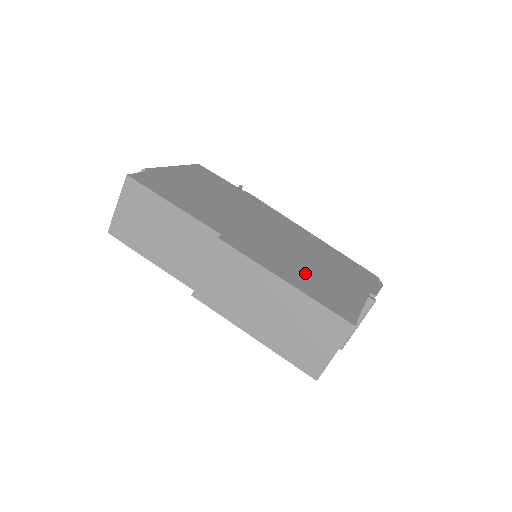
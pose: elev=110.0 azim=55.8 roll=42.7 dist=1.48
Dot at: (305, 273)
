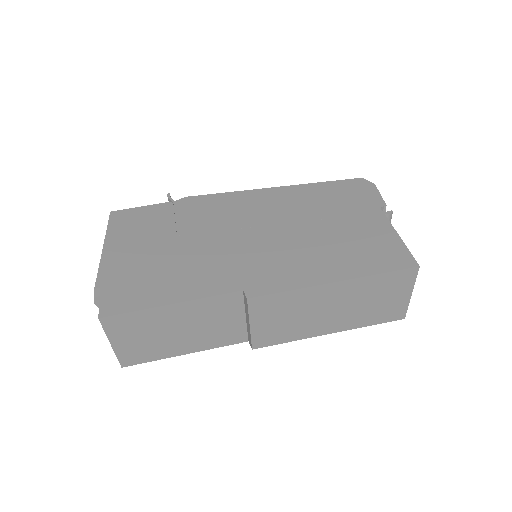
Dot at: (332, 250)
